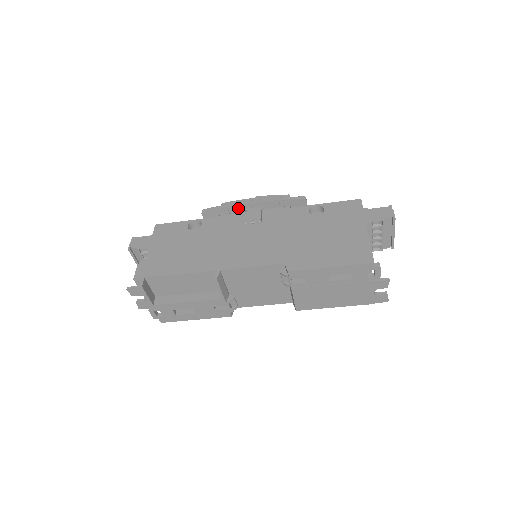
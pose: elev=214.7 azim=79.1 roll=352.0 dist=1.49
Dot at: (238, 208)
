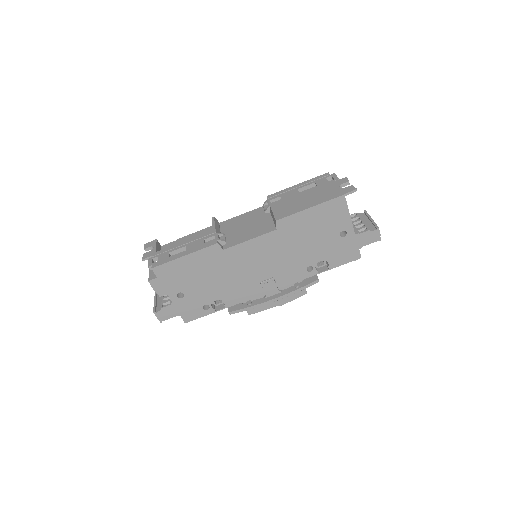
Dot at: occluded
